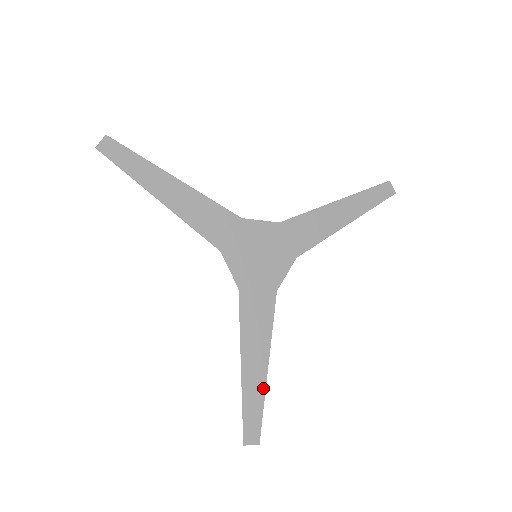
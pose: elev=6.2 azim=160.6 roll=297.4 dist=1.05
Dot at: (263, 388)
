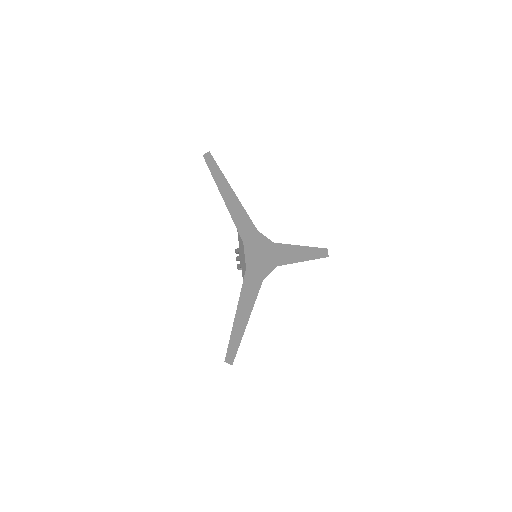
Dot at: (243, 332)
